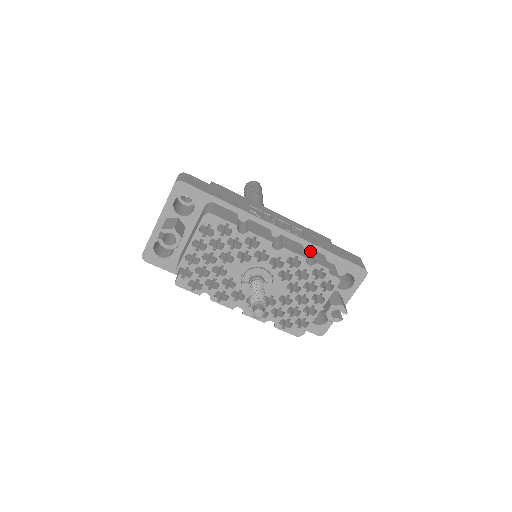
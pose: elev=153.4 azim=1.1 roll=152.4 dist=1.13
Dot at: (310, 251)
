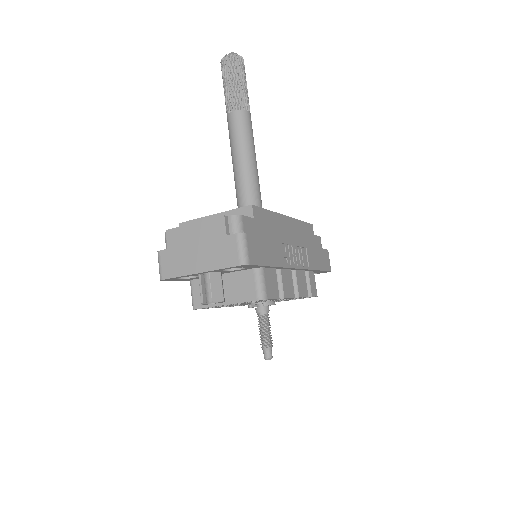
Dot at: (306, 272)
